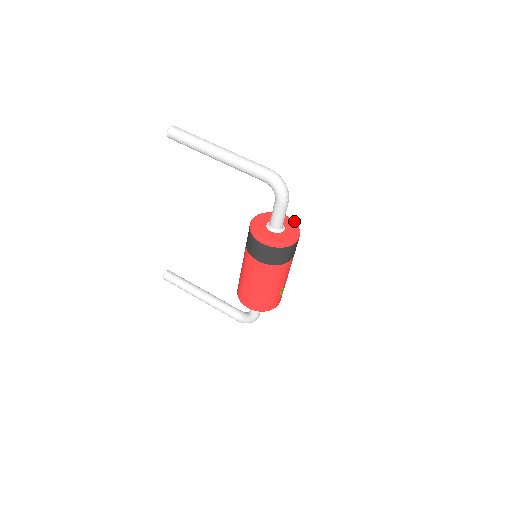
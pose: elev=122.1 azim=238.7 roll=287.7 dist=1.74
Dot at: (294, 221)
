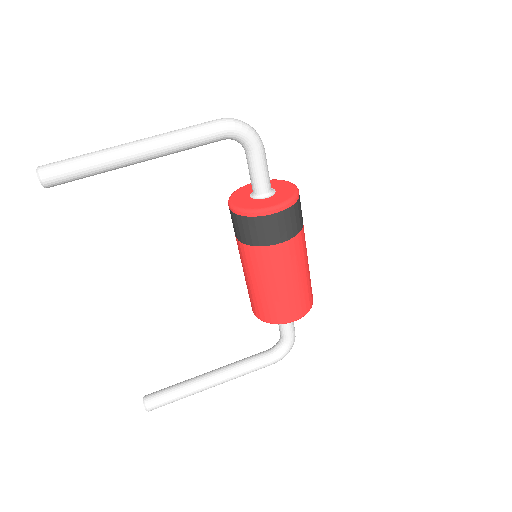
Dot at: occluded
